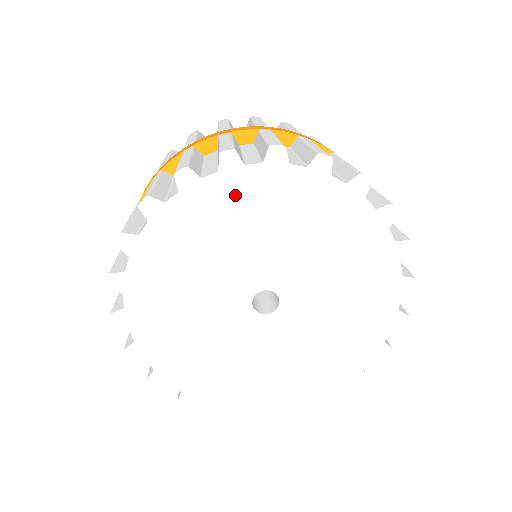
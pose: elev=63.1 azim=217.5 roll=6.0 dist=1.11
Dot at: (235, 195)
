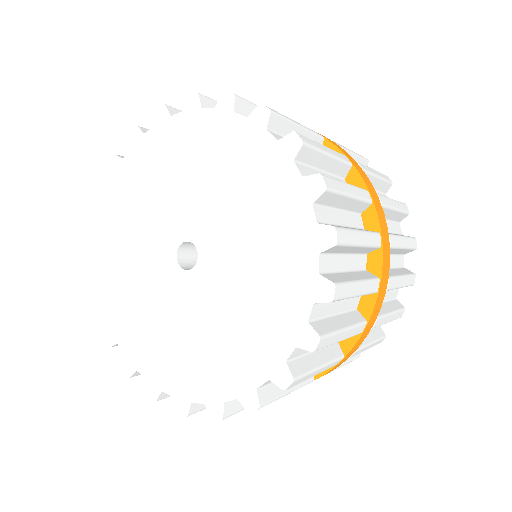
Dot at: (189, 136)
